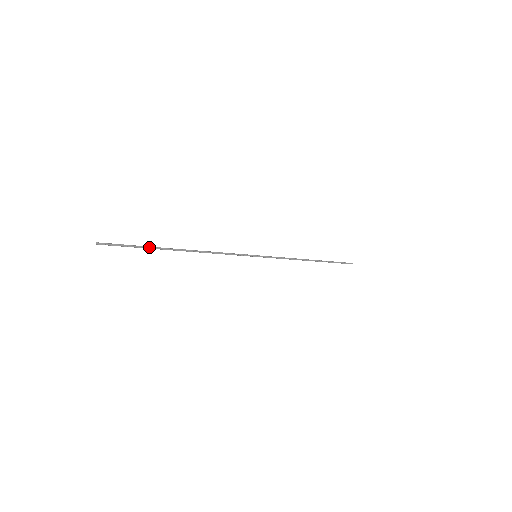
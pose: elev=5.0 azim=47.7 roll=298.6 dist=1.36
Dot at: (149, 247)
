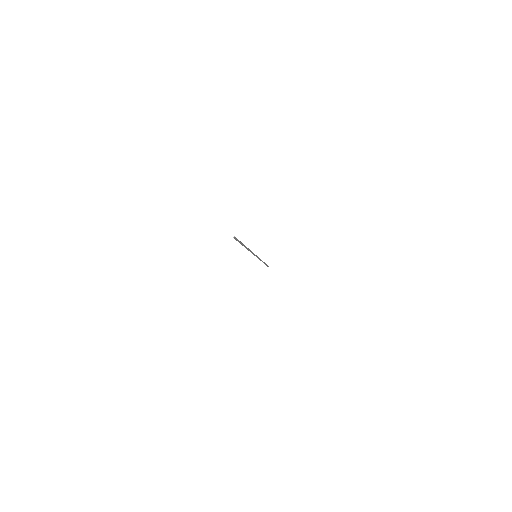
Dot at: (241, 244)
